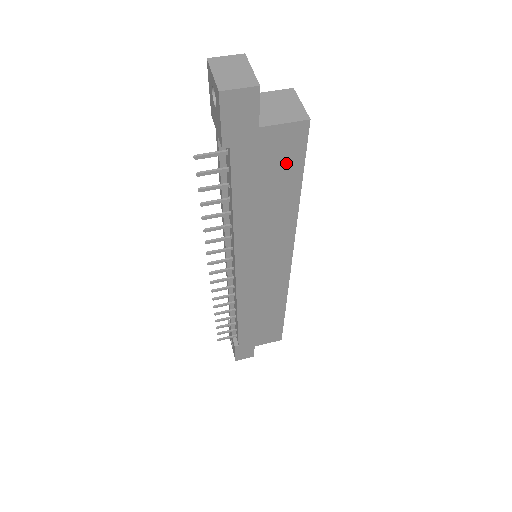
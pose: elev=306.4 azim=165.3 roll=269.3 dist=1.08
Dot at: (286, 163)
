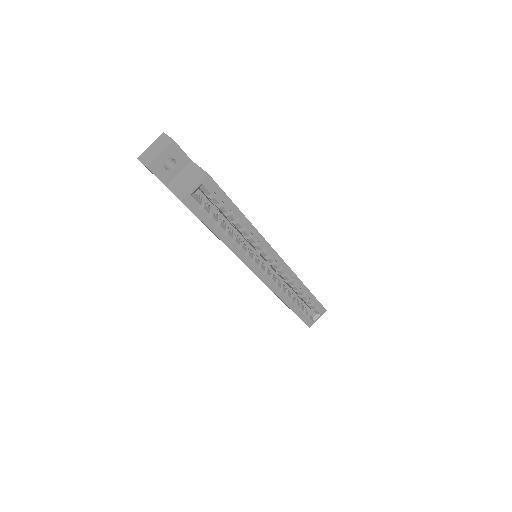
Dot at: occluded
